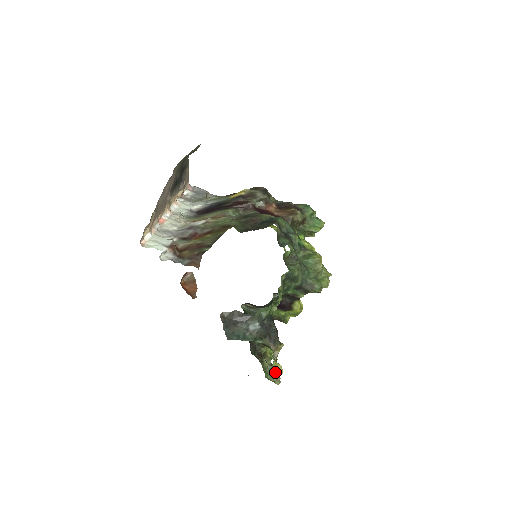
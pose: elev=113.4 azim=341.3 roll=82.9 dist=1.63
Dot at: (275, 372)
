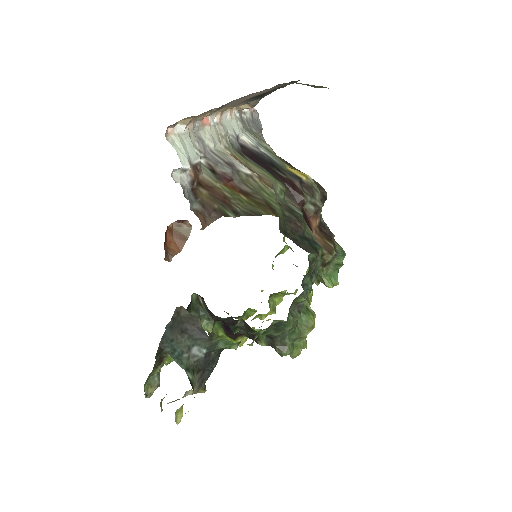
Dot at: (156, 385)
